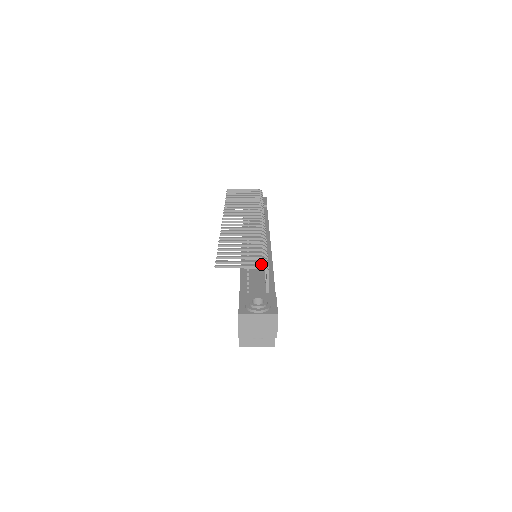
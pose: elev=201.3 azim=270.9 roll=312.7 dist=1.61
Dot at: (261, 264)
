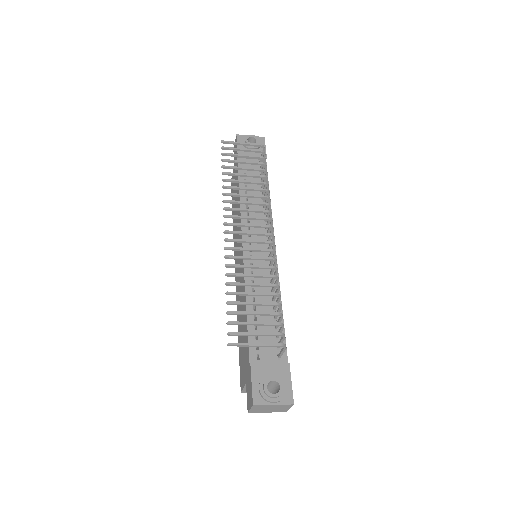
Dot at: (268, 296)
